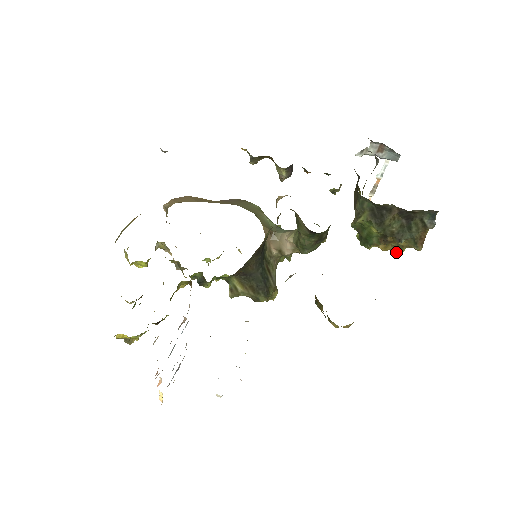
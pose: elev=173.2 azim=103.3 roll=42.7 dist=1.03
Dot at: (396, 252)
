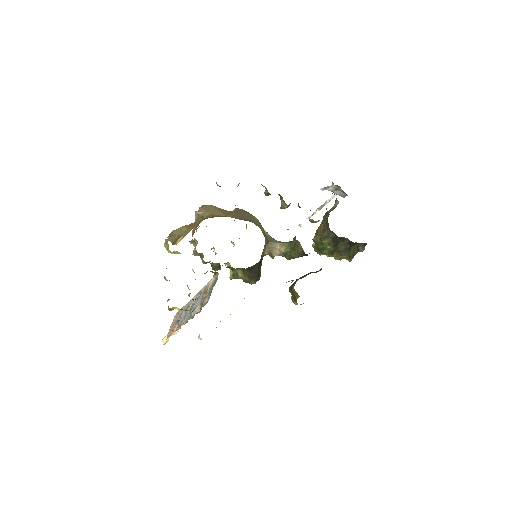
Dot at: (335, 259)
